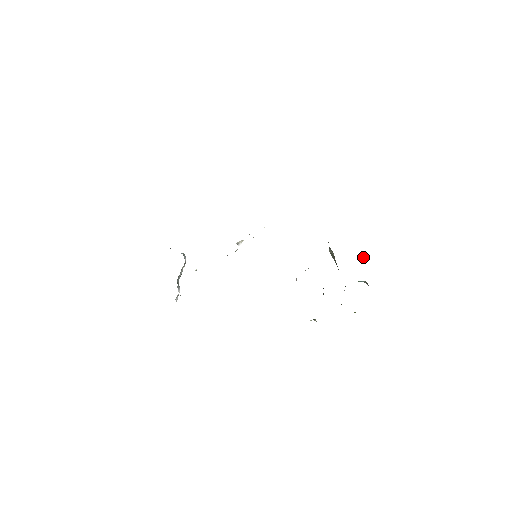
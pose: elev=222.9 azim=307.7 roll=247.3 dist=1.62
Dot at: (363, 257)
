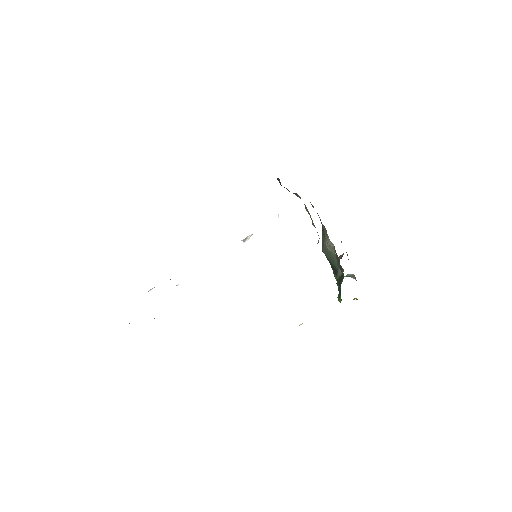
Dot at: occluded
